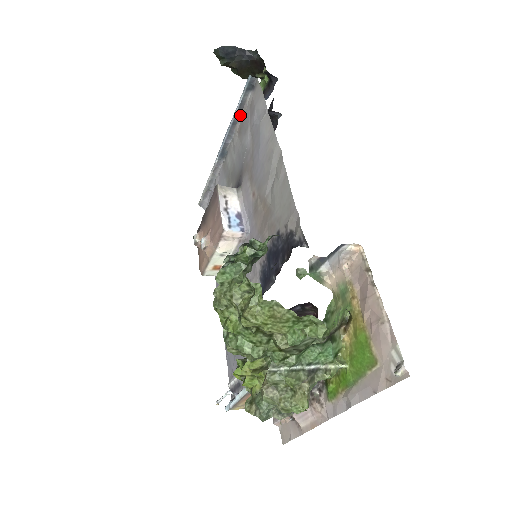
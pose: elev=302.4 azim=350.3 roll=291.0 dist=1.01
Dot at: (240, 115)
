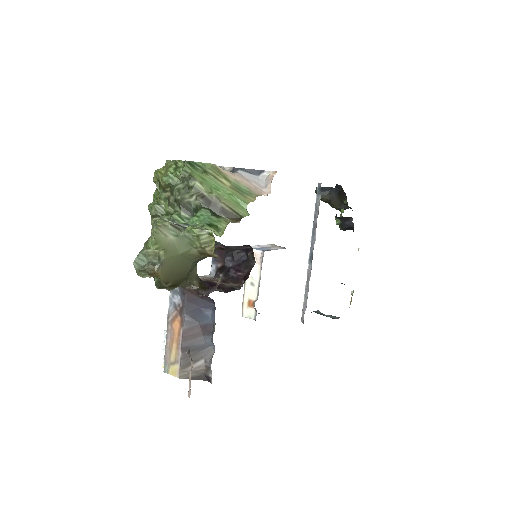
Dot at: (317, 217)
